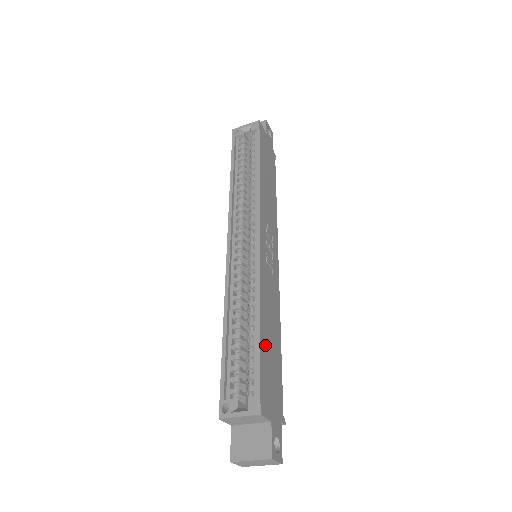
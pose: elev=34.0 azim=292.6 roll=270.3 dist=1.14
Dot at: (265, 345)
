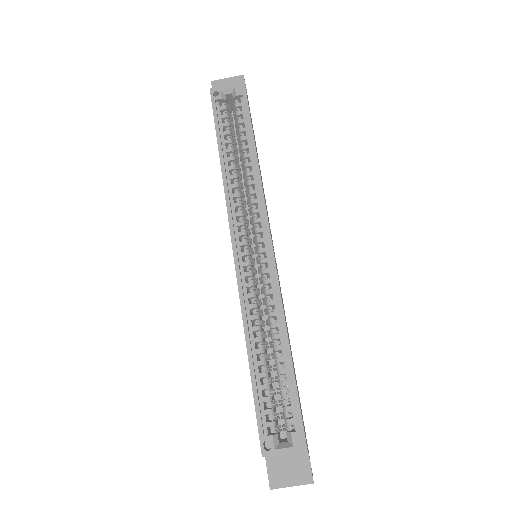
Dot at: occluded
